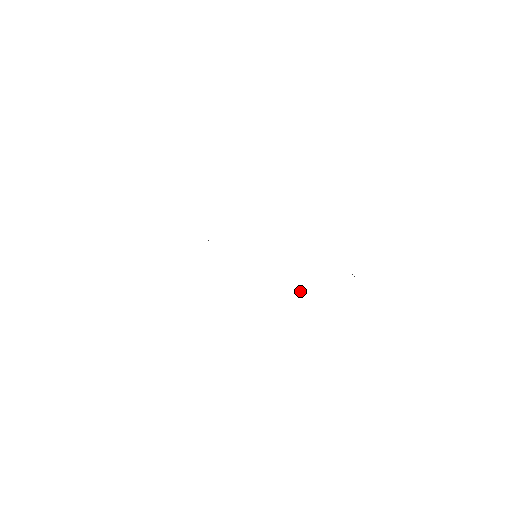
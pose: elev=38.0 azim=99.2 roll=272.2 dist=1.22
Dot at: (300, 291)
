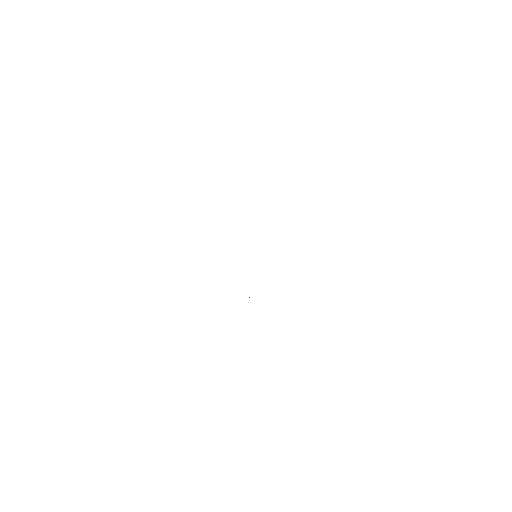
Dot at: occluded
